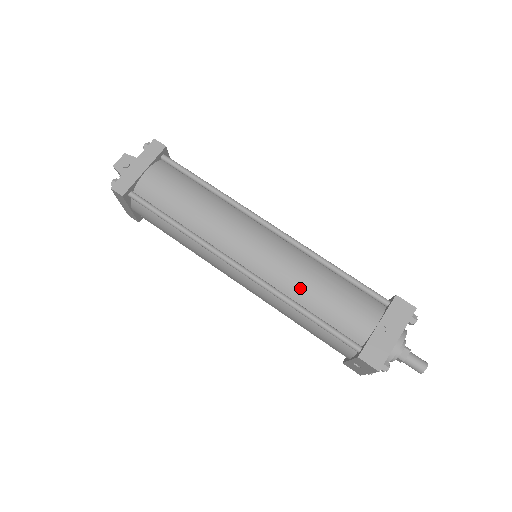
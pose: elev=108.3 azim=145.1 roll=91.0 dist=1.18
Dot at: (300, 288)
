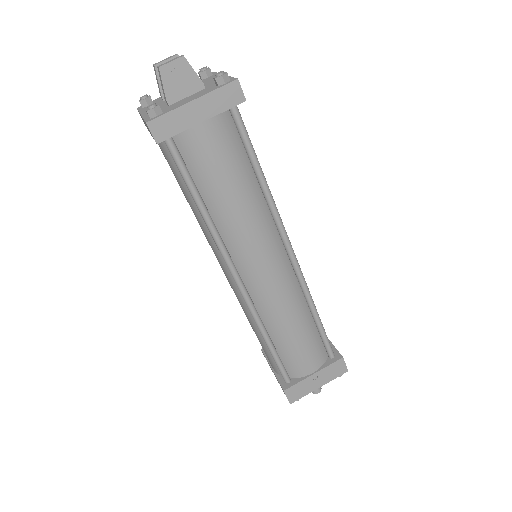
Dot at: (279, 324)
